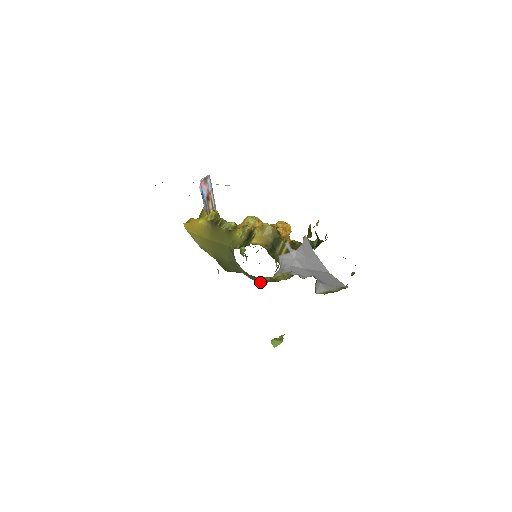
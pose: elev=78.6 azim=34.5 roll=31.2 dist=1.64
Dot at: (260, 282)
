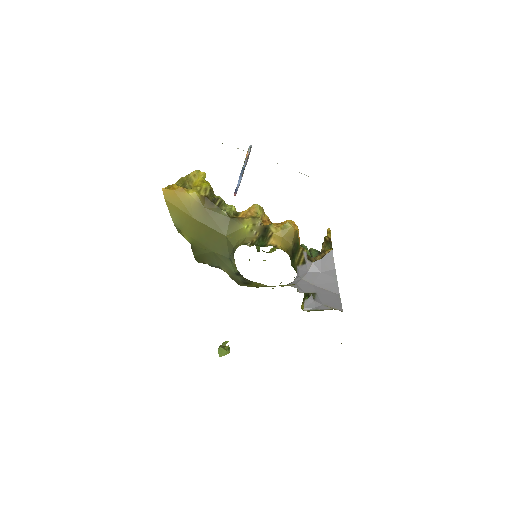
Dot at: (242, 285)
